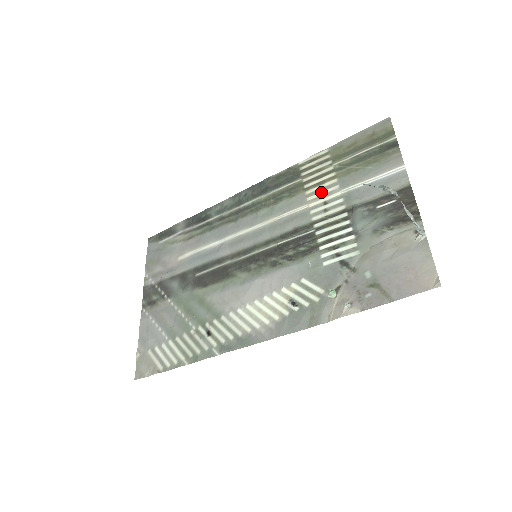
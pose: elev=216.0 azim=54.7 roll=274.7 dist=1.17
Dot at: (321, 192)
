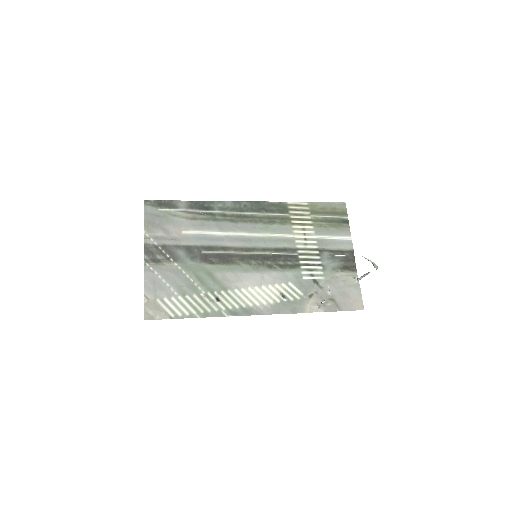
Dot at: (303, 231)
